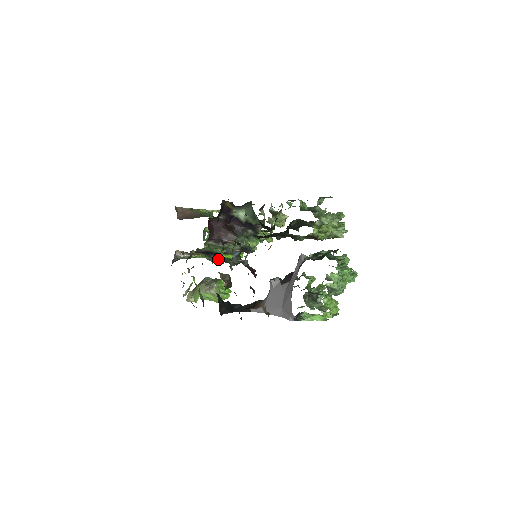
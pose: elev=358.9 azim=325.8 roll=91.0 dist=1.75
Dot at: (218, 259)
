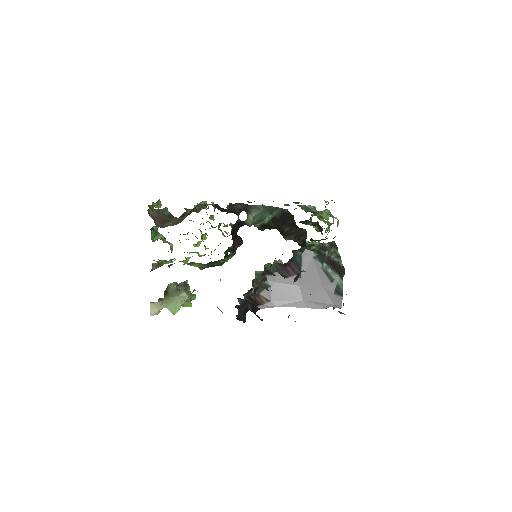
Dot at: (212, 265)
